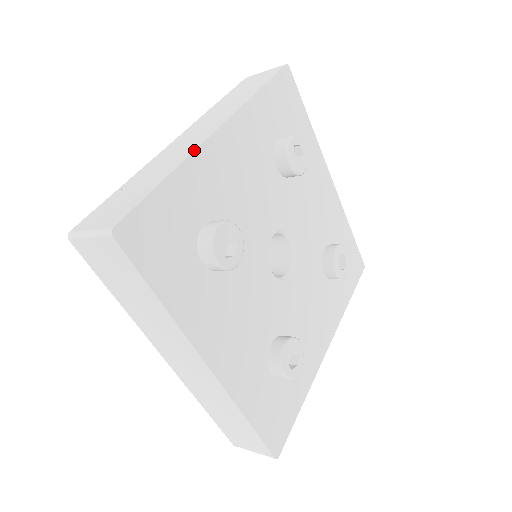
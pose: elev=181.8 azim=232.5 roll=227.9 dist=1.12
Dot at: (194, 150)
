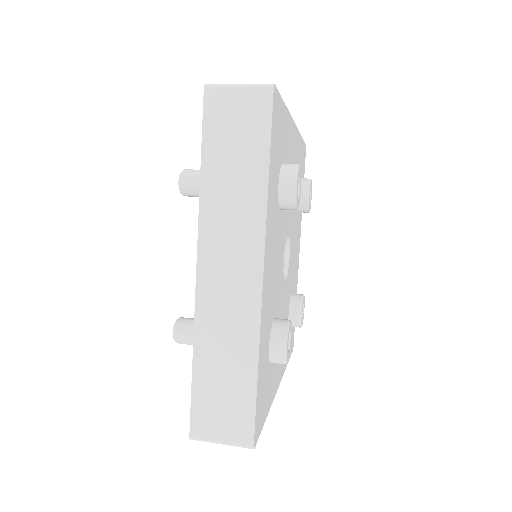
Dot at: (260, 323)
